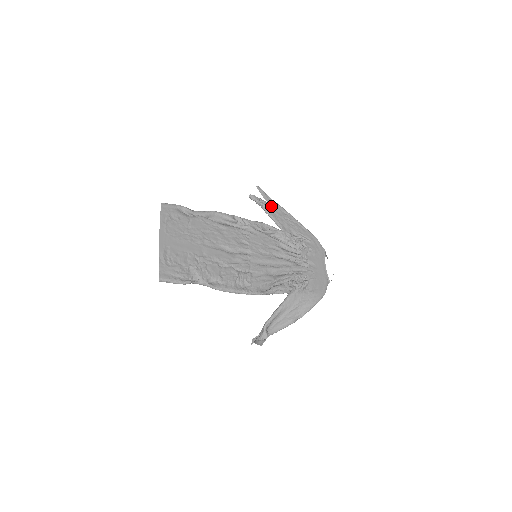
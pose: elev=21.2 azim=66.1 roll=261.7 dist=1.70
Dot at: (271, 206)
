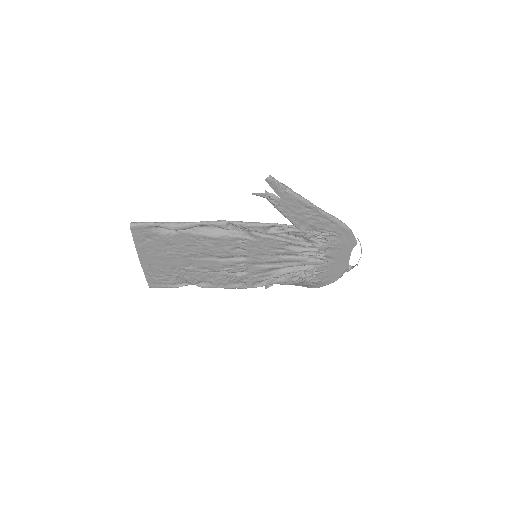
Dot at: (286, 203)
